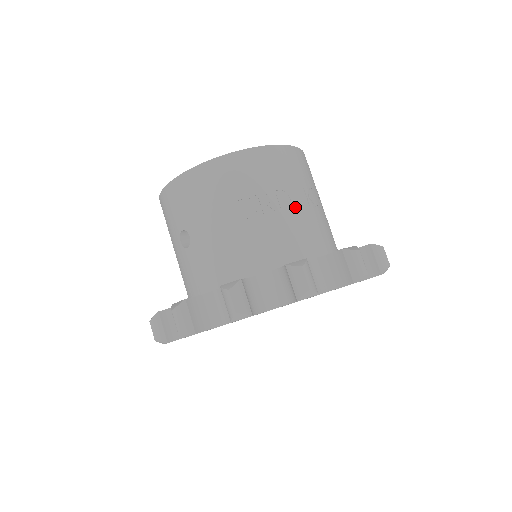
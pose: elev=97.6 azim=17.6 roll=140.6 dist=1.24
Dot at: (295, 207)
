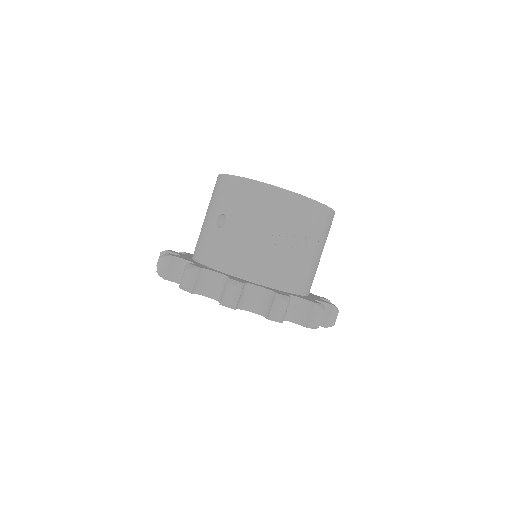
Dot at: (305, 253)
